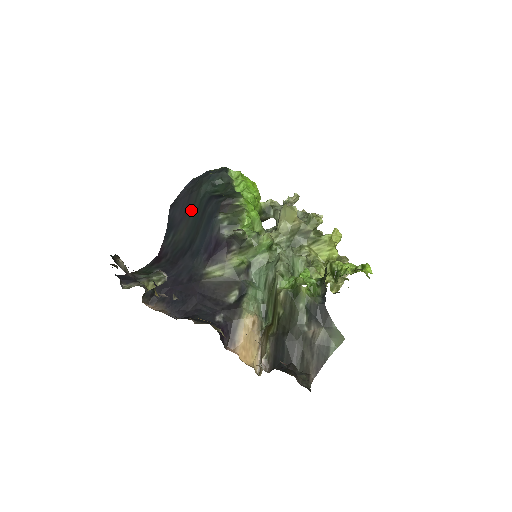
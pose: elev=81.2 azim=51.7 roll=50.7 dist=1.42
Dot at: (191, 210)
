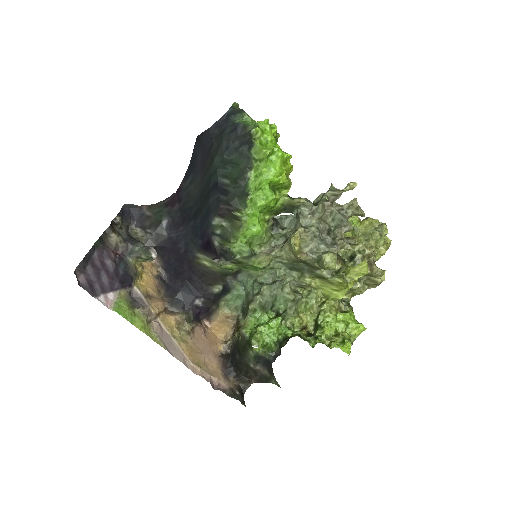
Dot at: (205, 173)
